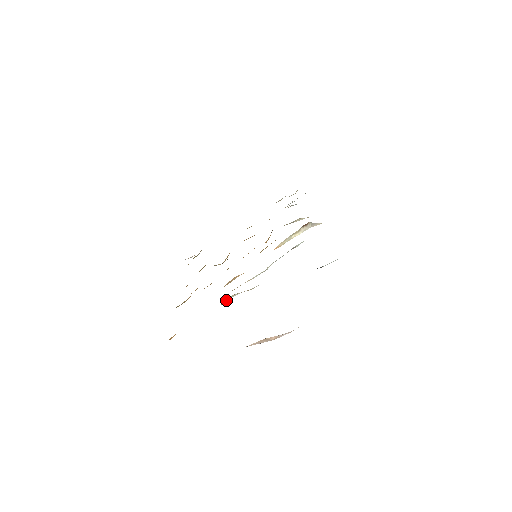
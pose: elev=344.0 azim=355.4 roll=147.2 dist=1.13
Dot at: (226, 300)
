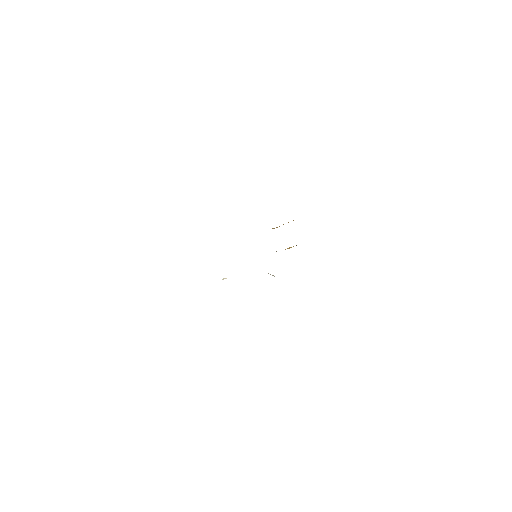
Dot at: occluded
